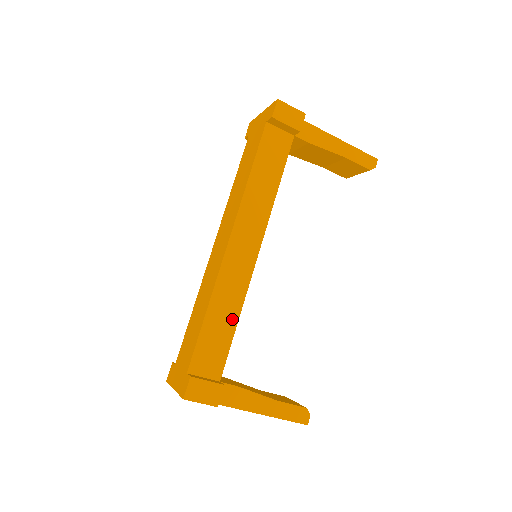
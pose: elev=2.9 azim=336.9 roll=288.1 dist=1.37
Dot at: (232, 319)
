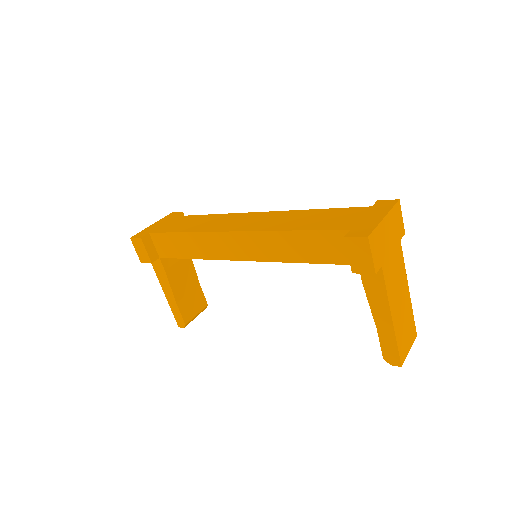
Dot at: (192, 254)
